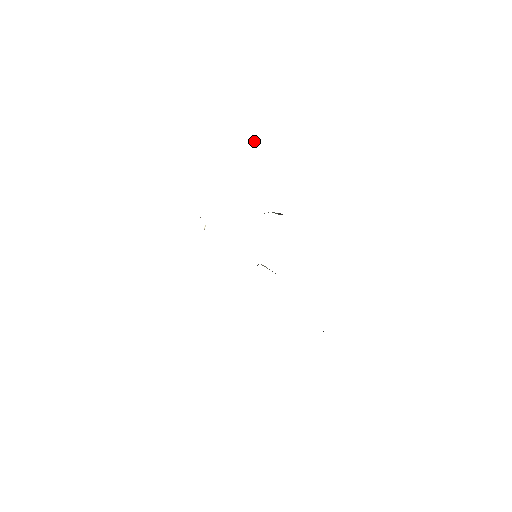
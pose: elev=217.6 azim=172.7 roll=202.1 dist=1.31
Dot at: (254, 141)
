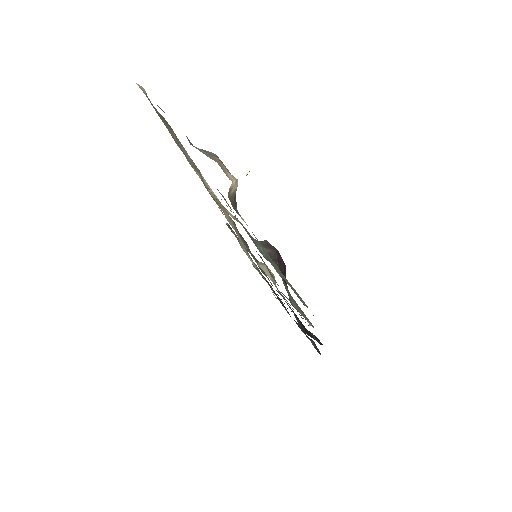
Dot at: (230, 193)
